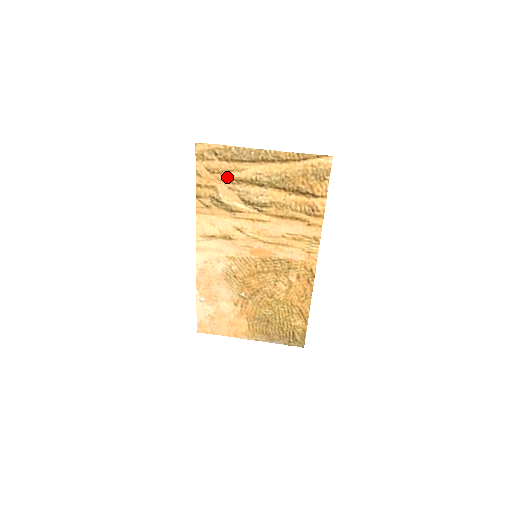
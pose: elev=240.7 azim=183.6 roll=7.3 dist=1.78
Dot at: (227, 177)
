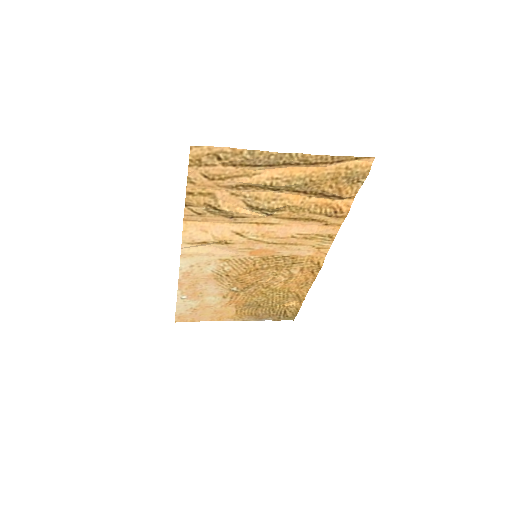
Dot at: (231, 183)
